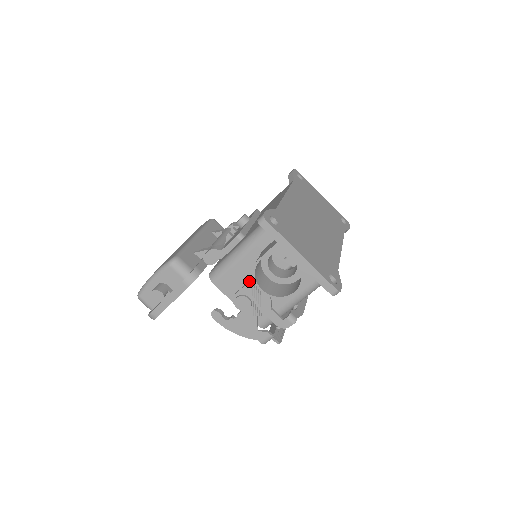
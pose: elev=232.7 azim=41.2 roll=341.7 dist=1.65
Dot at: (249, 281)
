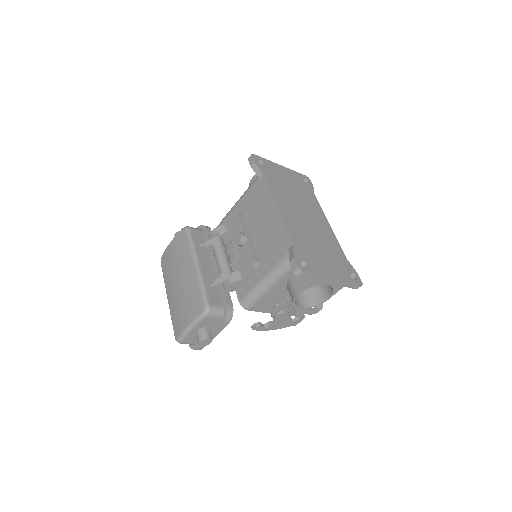
Dot at: (285, 302)
